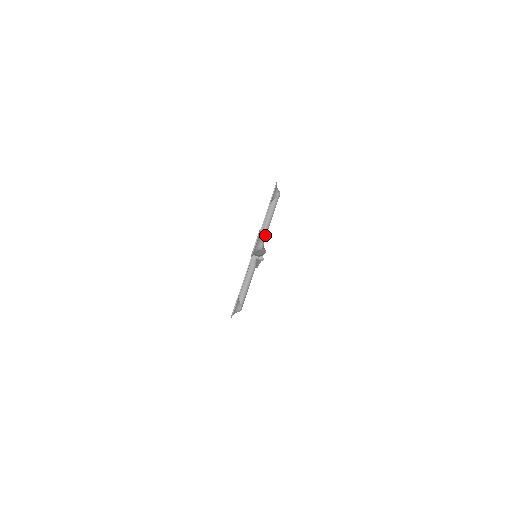
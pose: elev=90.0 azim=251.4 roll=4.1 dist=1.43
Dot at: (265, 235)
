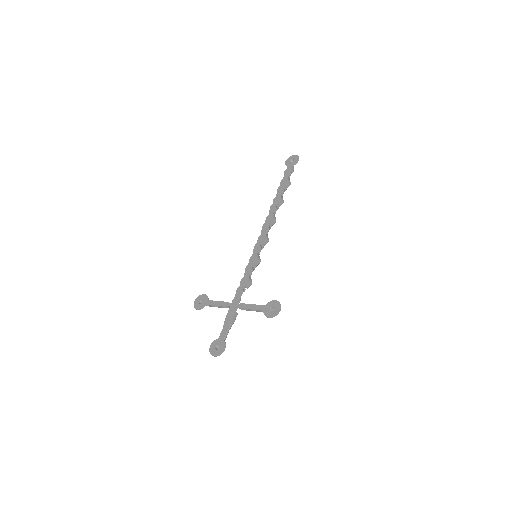
Dot at: (246, 310)
